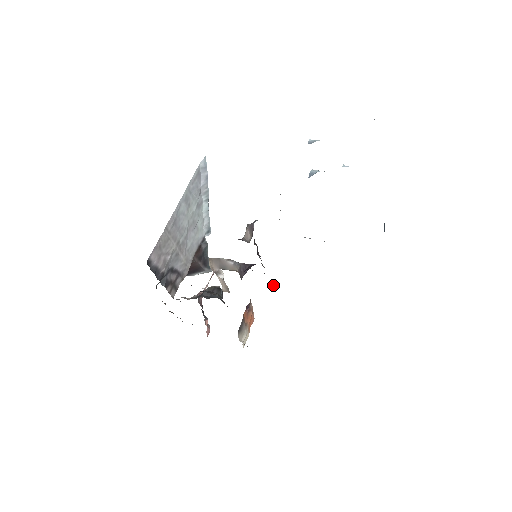
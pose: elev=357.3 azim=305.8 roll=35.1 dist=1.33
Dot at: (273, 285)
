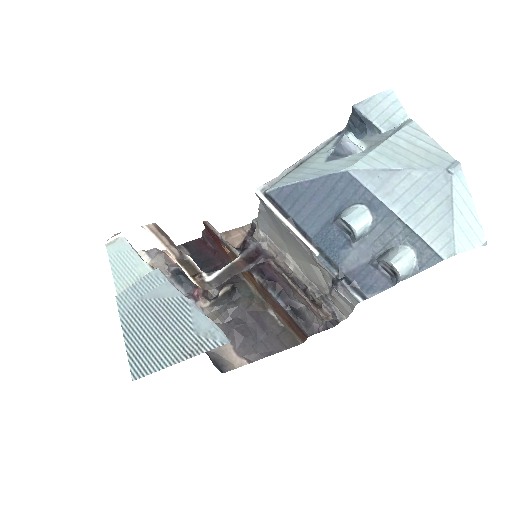
Dot at: (255, 231)
